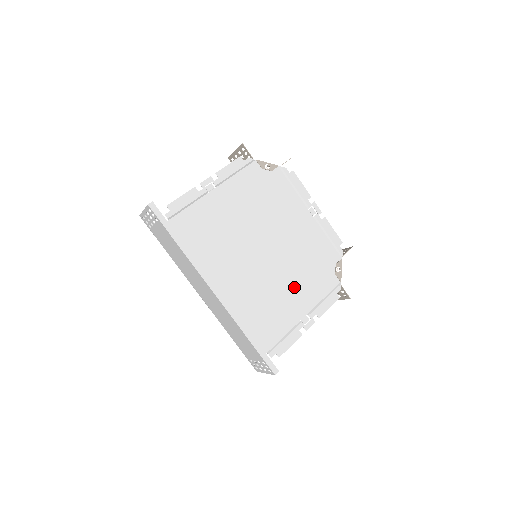
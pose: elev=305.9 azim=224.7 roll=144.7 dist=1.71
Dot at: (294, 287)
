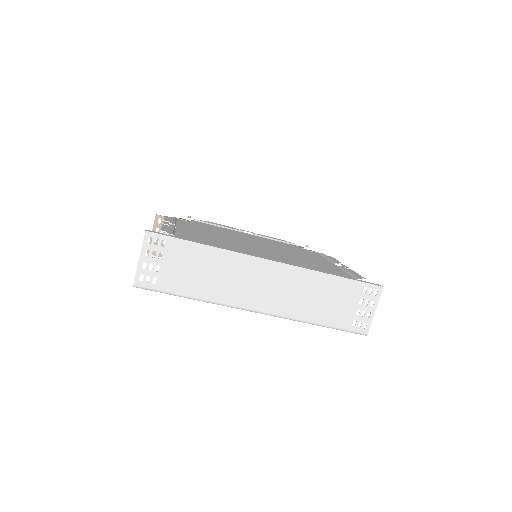
Dot at: (304, 256)
